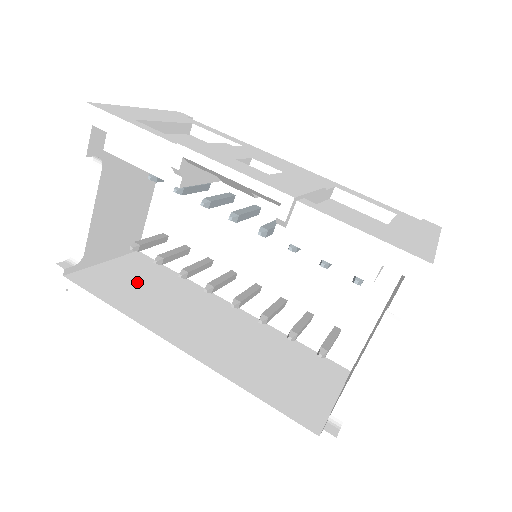
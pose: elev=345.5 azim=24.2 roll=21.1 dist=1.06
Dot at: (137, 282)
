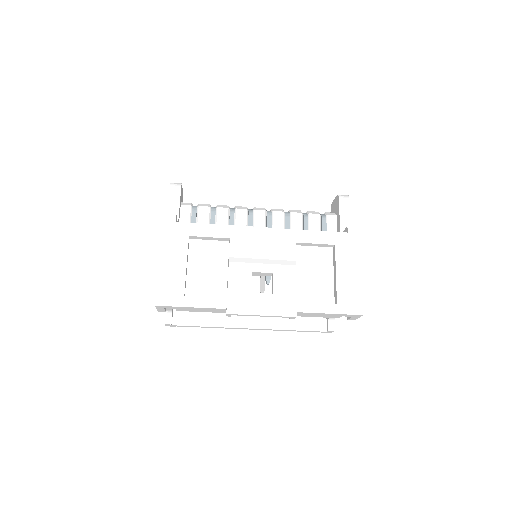
Dot at: occluded
